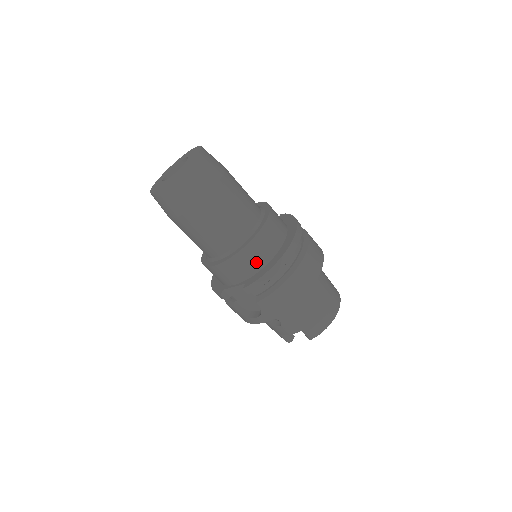
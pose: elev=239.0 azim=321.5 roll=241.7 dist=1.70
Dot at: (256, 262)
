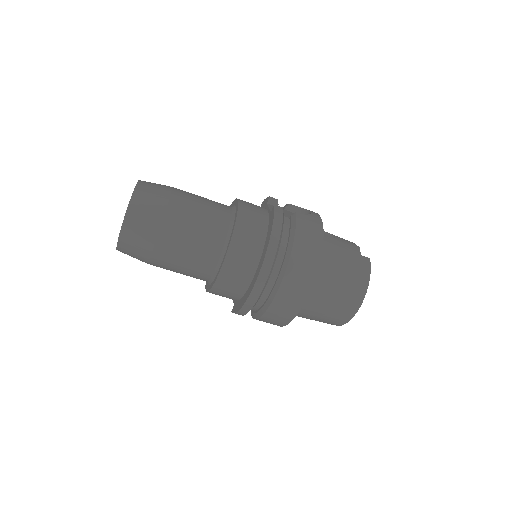
Dot at: (231, 296)
